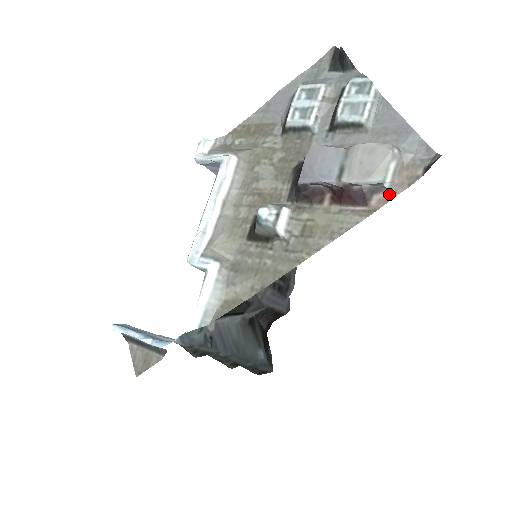
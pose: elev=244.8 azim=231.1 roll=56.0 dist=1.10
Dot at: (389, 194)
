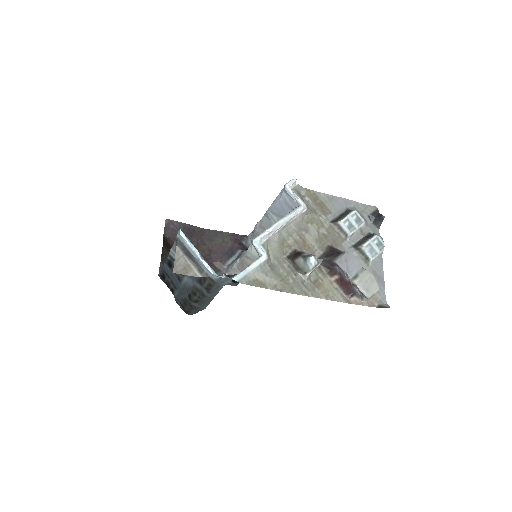
Dot at: (360, 302)
